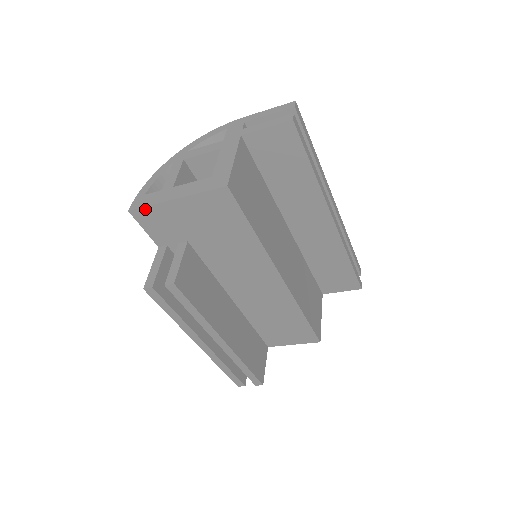
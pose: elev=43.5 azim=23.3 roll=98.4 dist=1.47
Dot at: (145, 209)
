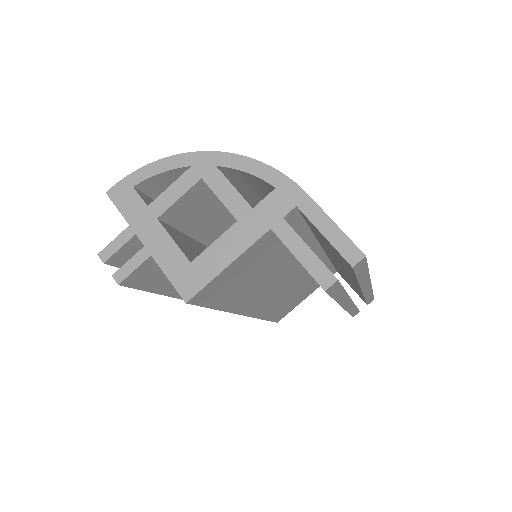
Dot at: (120, 210)
